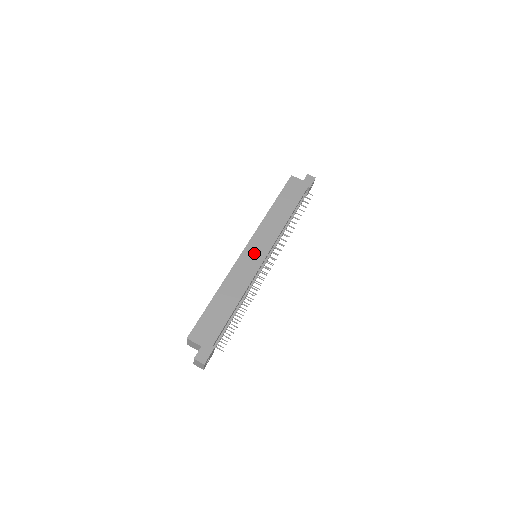
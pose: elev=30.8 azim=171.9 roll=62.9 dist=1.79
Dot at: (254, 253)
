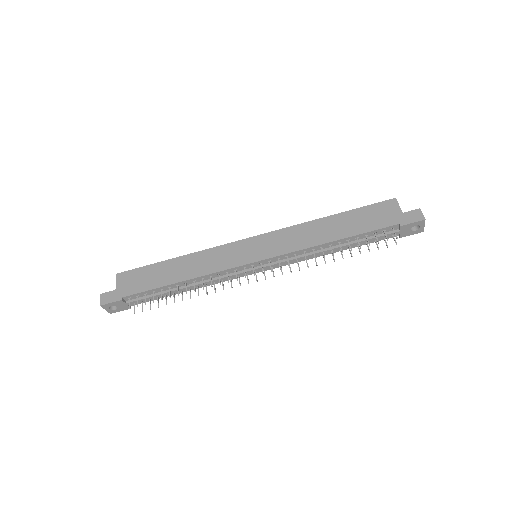
Dot at: (250, 249)
